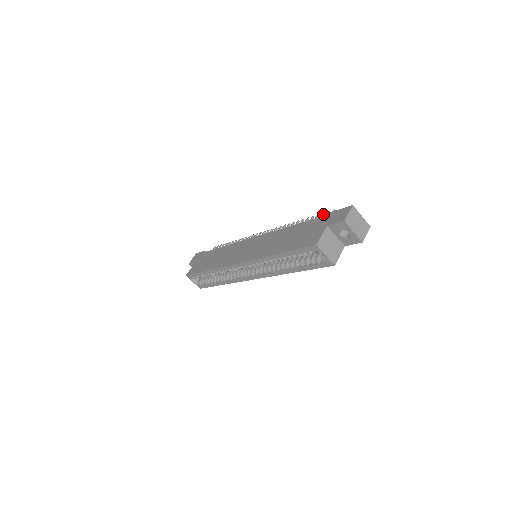
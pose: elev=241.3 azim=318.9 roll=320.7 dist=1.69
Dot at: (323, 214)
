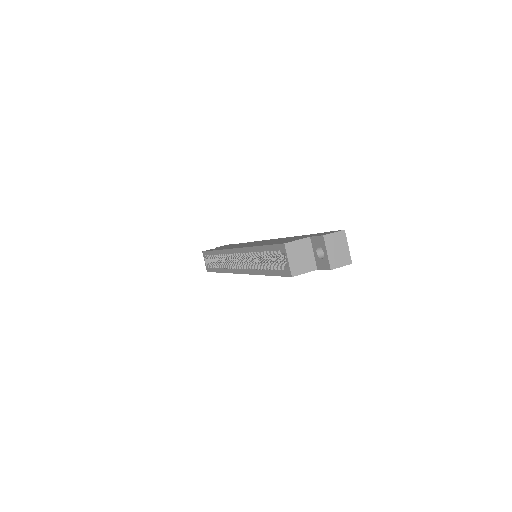
Dot at: occluded
